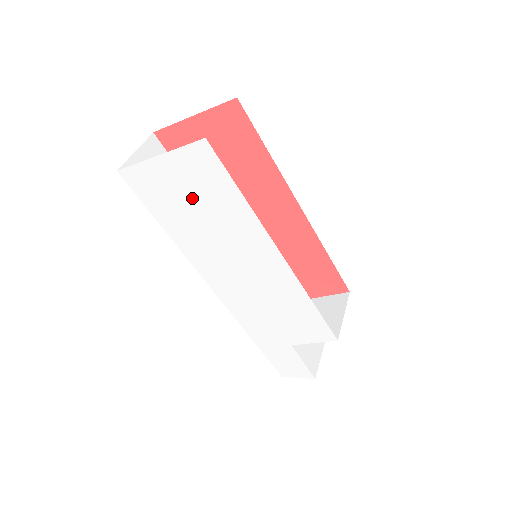
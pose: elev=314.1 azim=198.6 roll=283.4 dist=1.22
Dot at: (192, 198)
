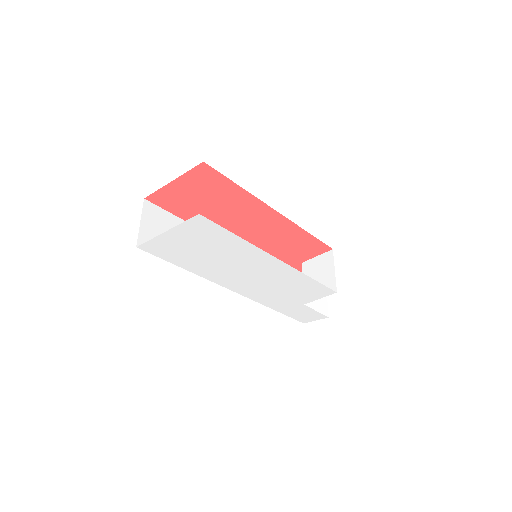
Dot at: (200, 247)
